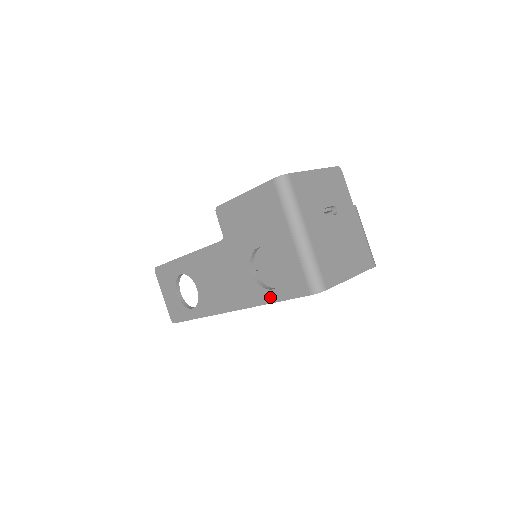
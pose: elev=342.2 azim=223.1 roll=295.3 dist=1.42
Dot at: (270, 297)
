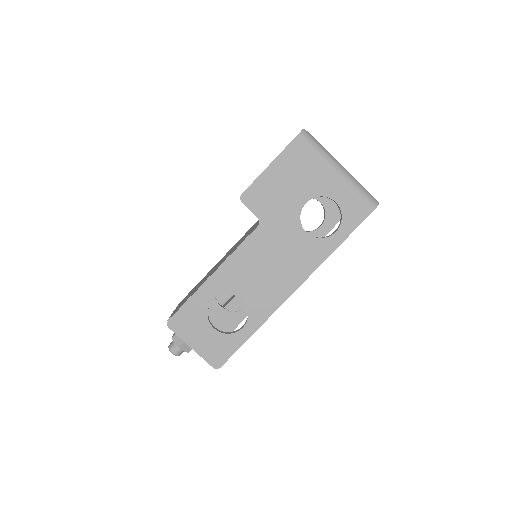
Dot at: (335, 241)
